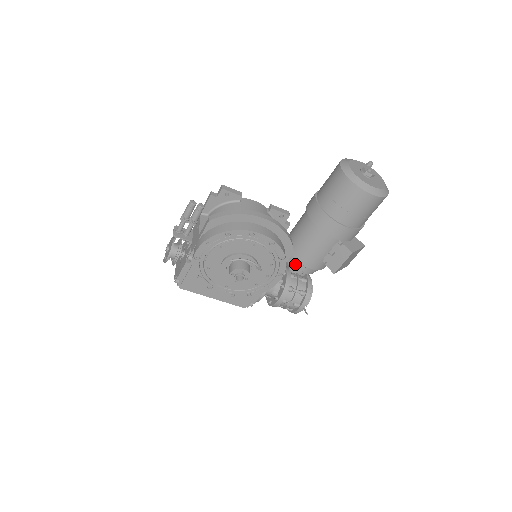
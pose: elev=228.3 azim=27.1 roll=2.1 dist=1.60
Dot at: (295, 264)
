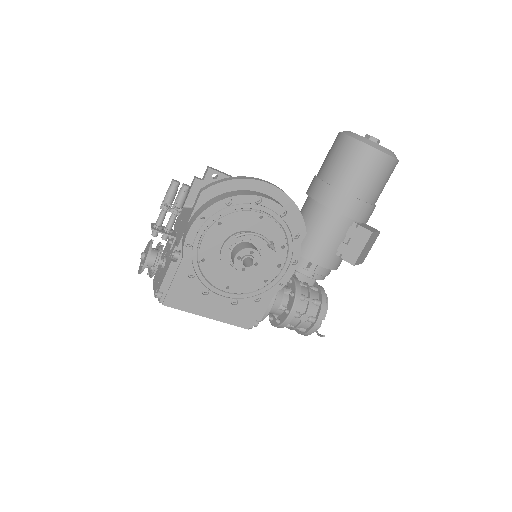
Dot at: (302, 266)
